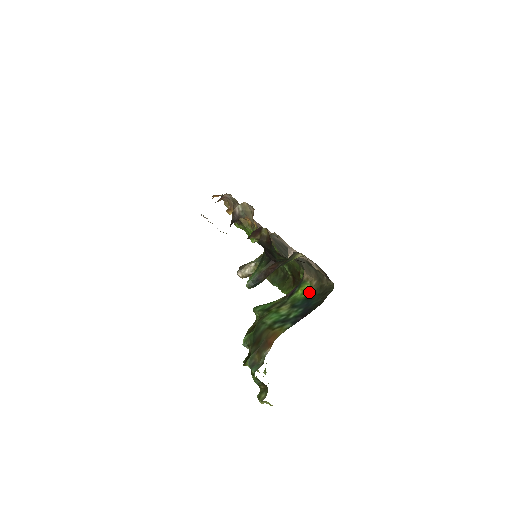
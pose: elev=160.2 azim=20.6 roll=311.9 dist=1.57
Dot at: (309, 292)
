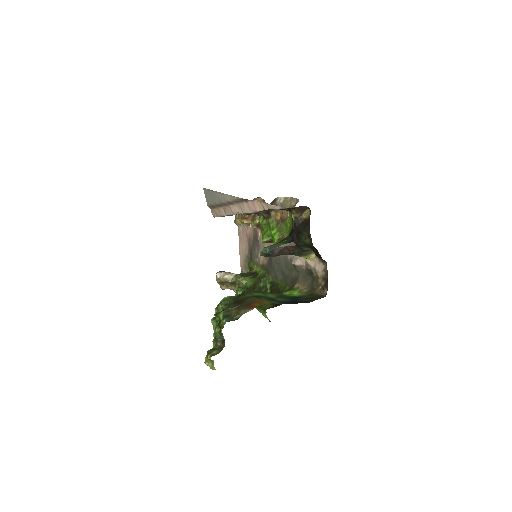
Dot at: (297, 295)
